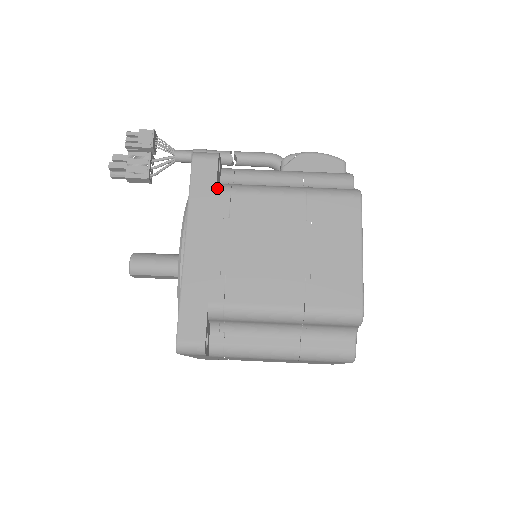
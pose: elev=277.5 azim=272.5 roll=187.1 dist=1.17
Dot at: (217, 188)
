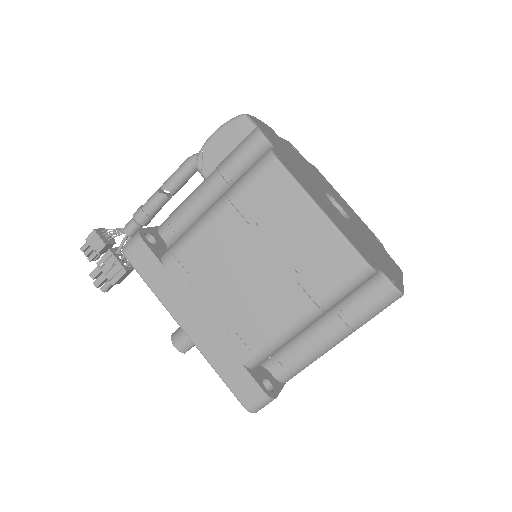
Dot at: (163, 263)
